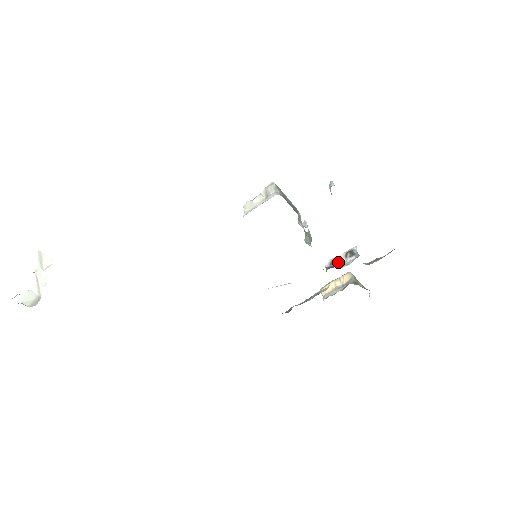
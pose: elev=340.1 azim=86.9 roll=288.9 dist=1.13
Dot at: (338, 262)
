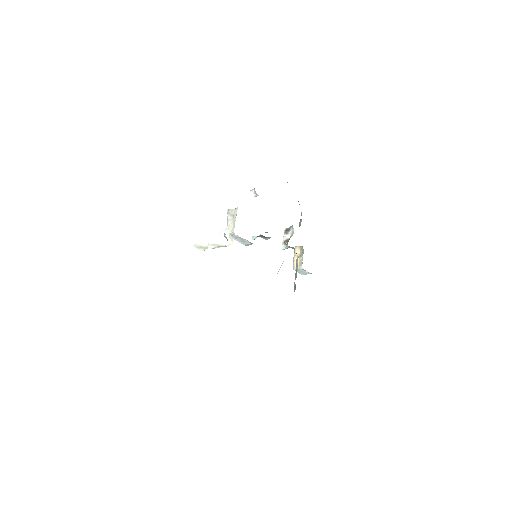
Dot at: (287, 239)
